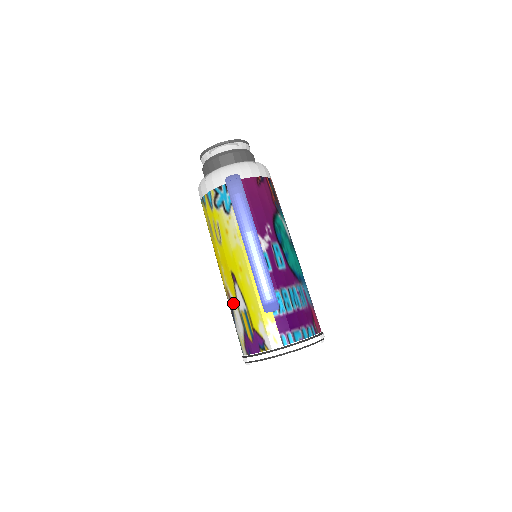
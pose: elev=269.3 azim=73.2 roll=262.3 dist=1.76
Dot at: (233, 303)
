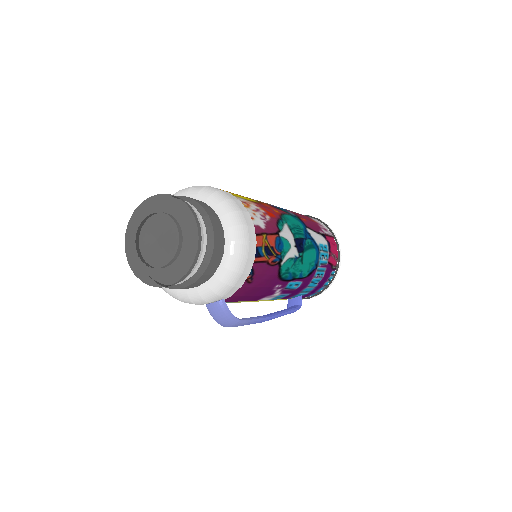
Dot at: occluded
